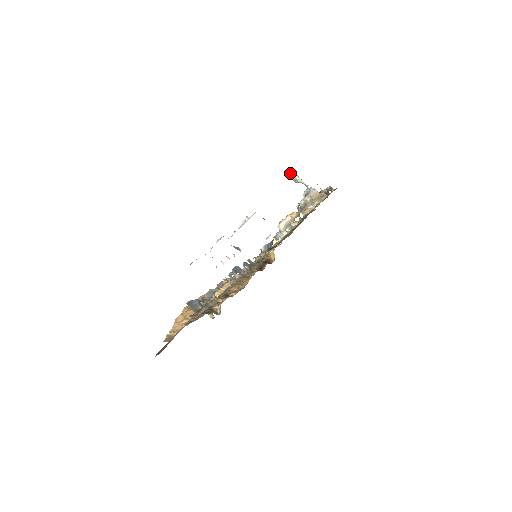
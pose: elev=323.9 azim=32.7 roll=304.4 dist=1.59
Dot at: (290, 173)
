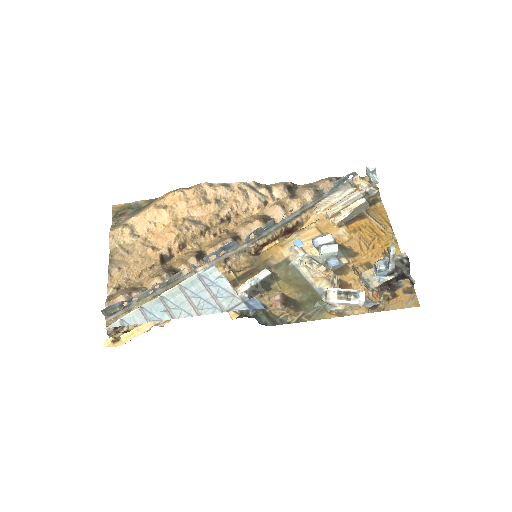
Dot at: (394, 244)
